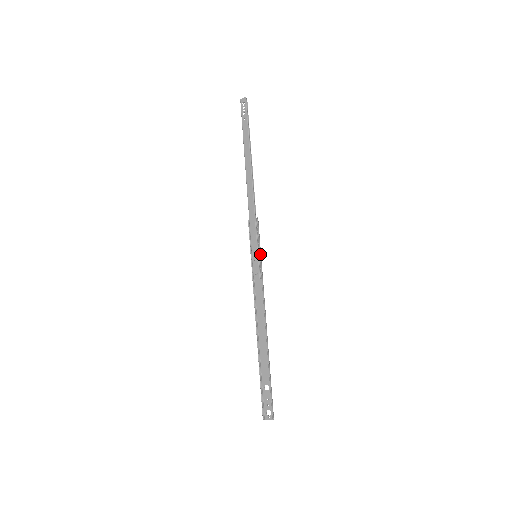
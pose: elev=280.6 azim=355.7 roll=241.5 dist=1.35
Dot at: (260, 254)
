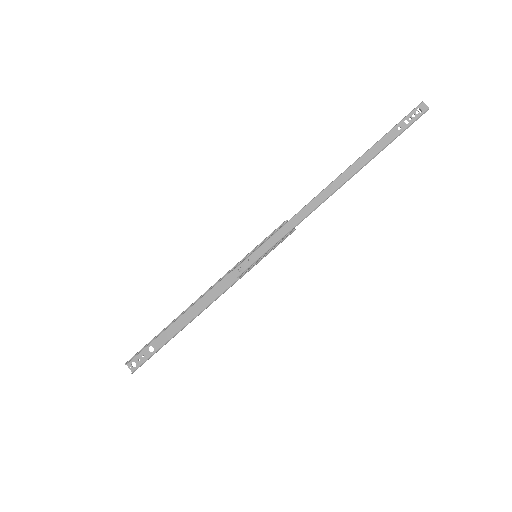
Dot at: occluded
